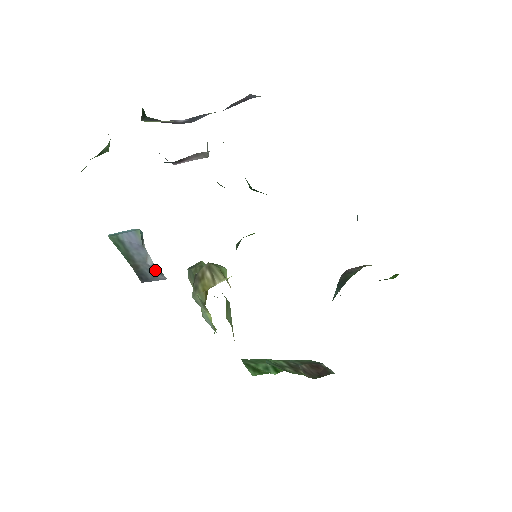
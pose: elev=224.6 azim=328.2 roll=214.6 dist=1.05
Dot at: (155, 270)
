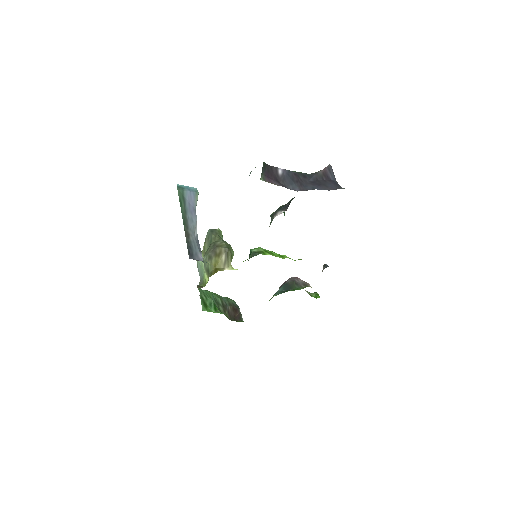
Dot at: (198, 245)
